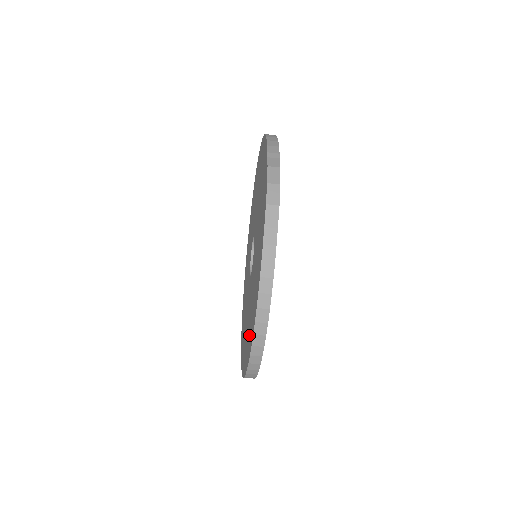
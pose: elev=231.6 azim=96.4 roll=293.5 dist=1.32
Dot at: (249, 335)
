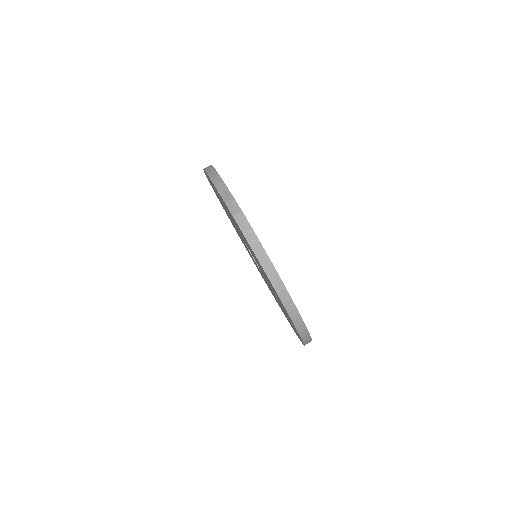
Dot at: occluded
